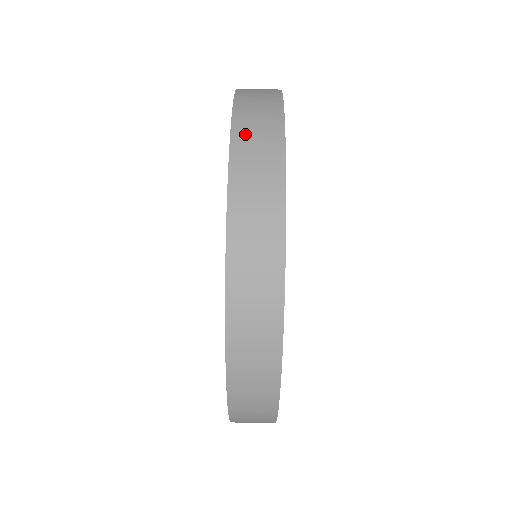
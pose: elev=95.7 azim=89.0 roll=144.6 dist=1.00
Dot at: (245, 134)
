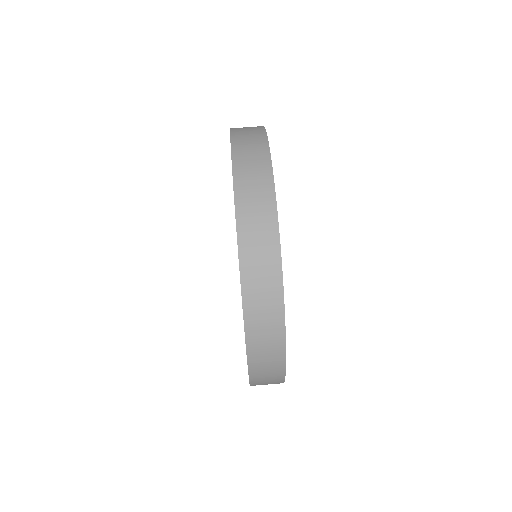
Dot at: (249, 247)
